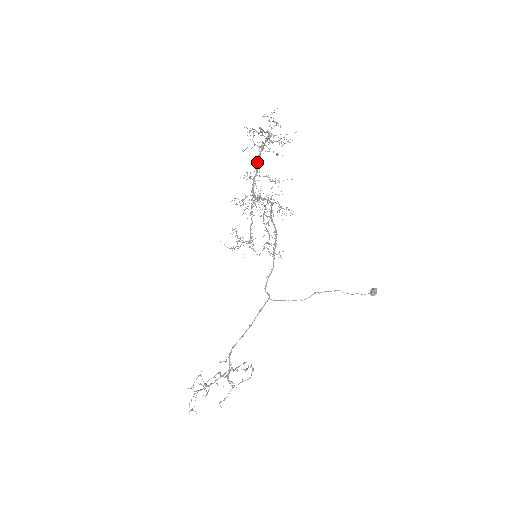
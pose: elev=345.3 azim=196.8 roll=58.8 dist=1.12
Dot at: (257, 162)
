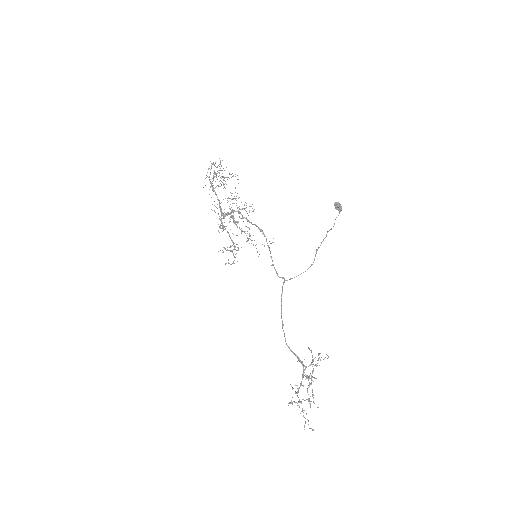
Dot at: occluded
